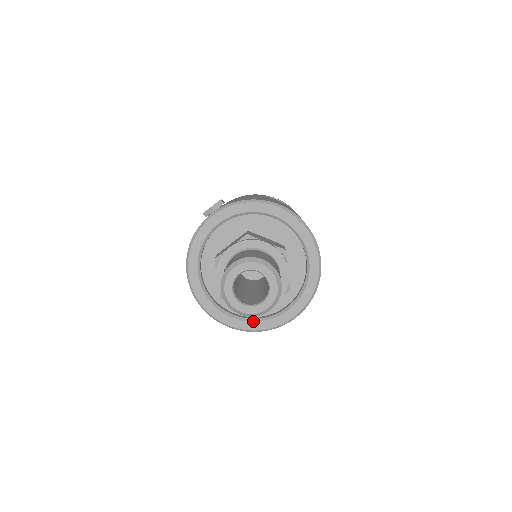
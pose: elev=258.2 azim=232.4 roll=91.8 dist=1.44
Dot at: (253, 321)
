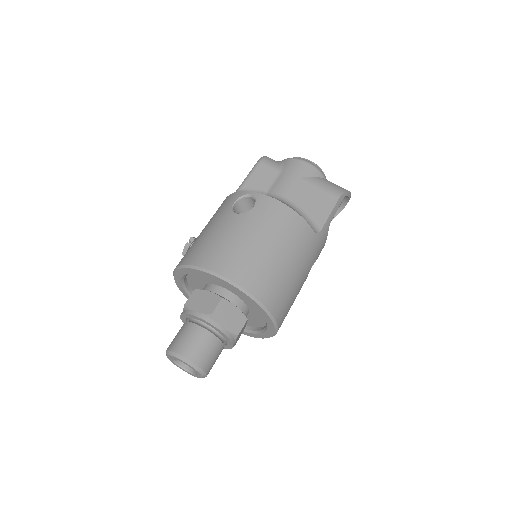
Dot at: (253, 333)
